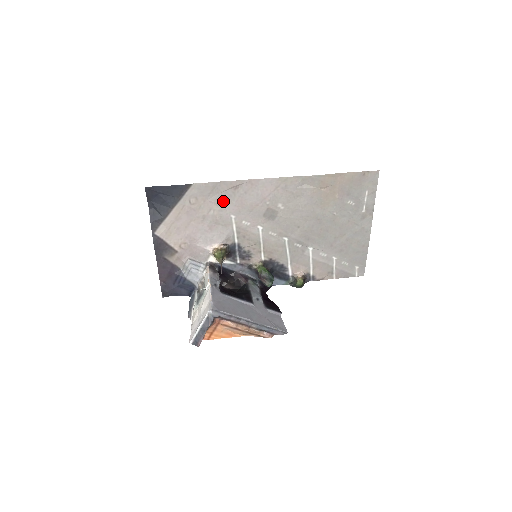
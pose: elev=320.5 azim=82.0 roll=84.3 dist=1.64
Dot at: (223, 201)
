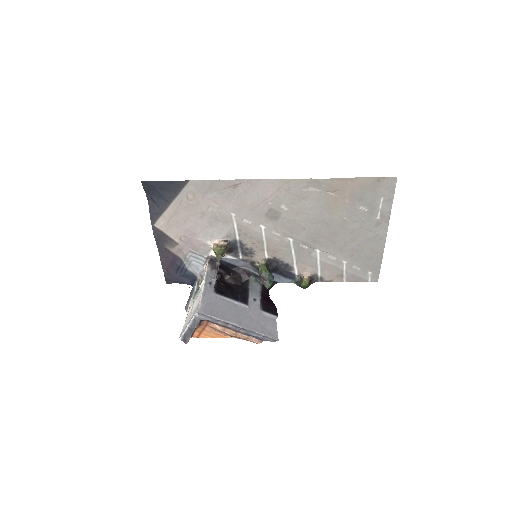
Dot at: (222, 199)
